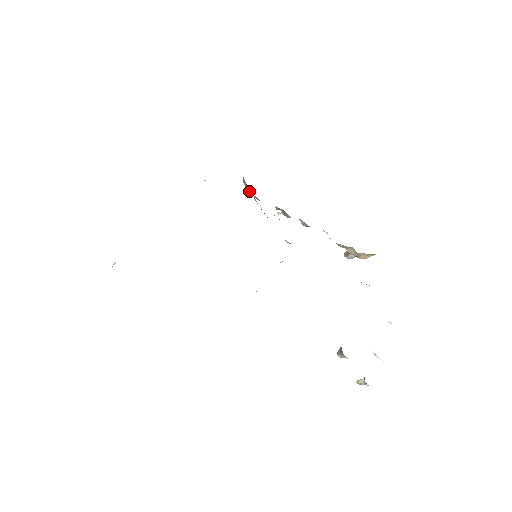
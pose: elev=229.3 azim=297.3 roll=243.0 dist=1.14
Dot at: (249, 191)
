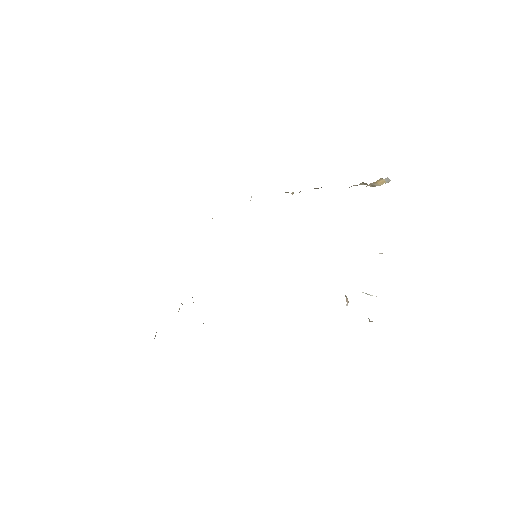
Dot at: occluded
